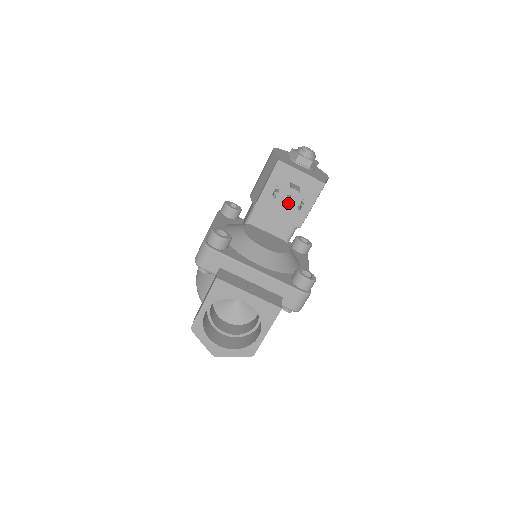
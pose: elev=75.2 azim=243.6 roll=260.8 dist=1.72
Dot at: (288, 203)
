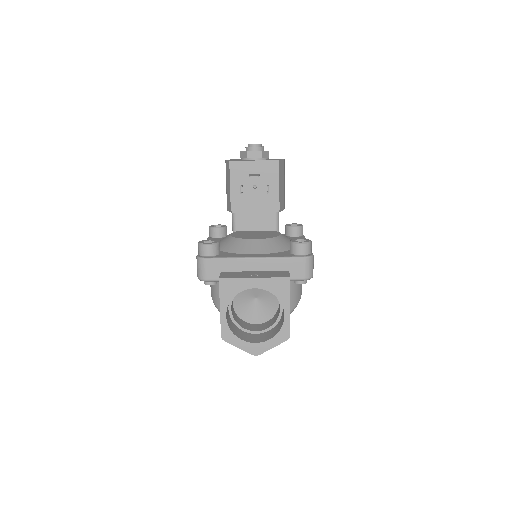
Dot at: (257, 194)
